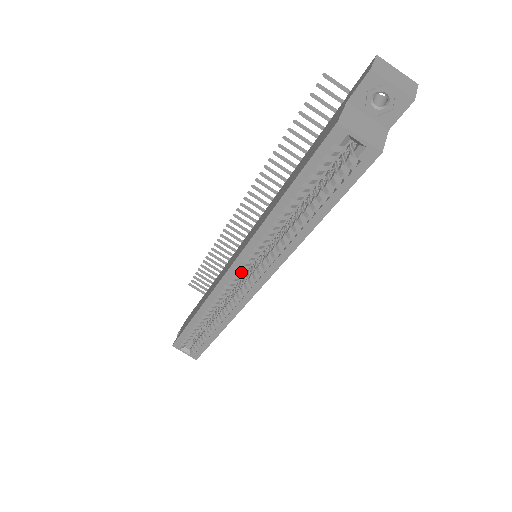
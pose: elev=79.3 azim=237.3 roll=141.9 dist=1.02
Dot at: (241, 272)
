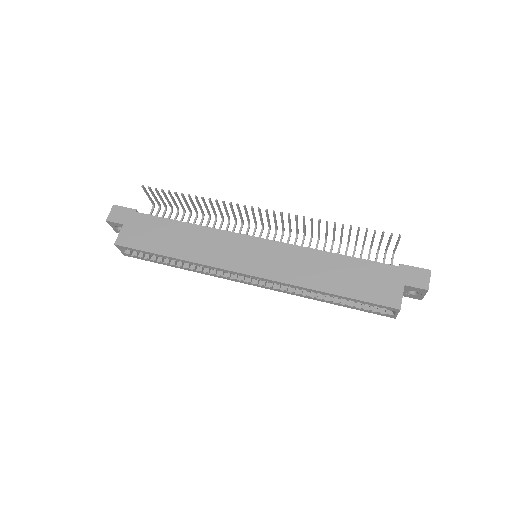
Dot at: occluded
